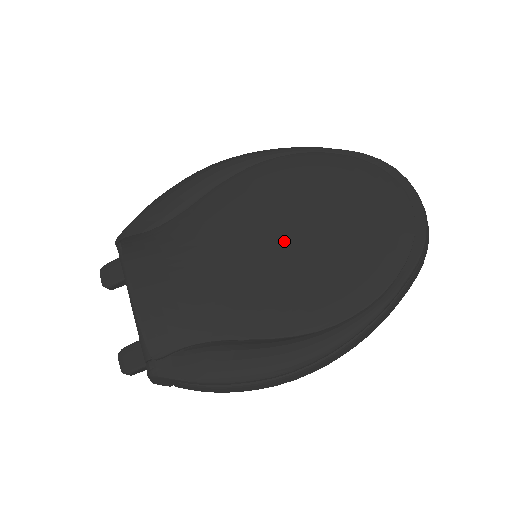
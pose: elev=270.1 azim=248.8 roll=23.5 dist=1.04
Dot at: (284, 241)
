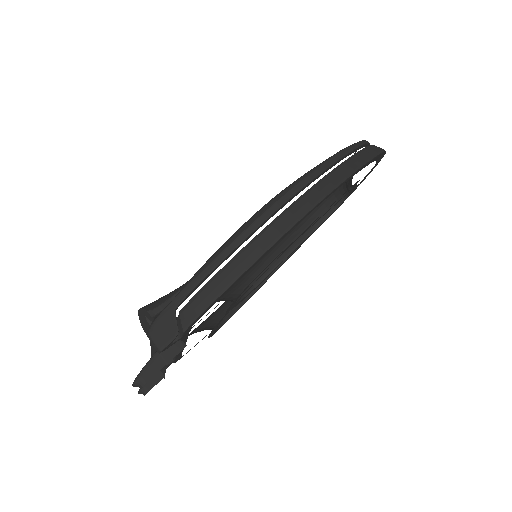
Dot at: occluded
